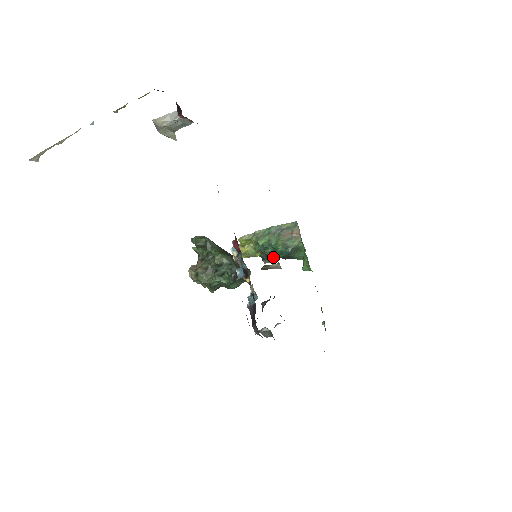
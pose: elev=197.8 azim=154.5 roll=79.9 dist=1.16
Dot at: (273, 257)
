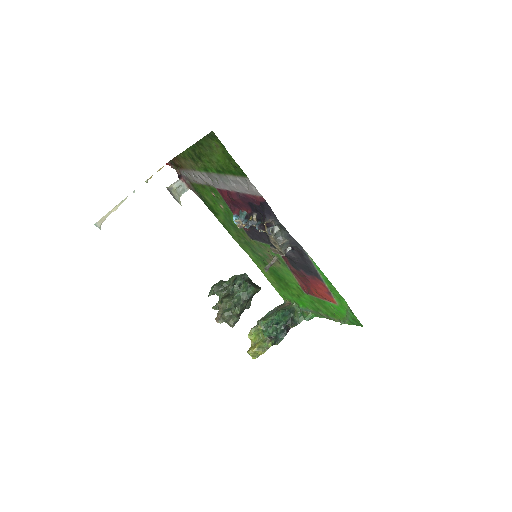
Dot at: (281, 332)
